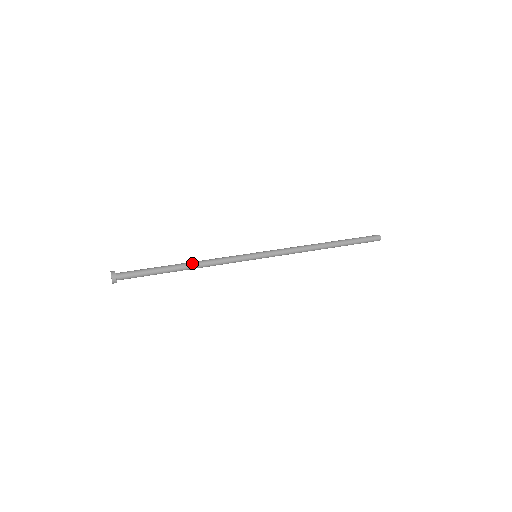
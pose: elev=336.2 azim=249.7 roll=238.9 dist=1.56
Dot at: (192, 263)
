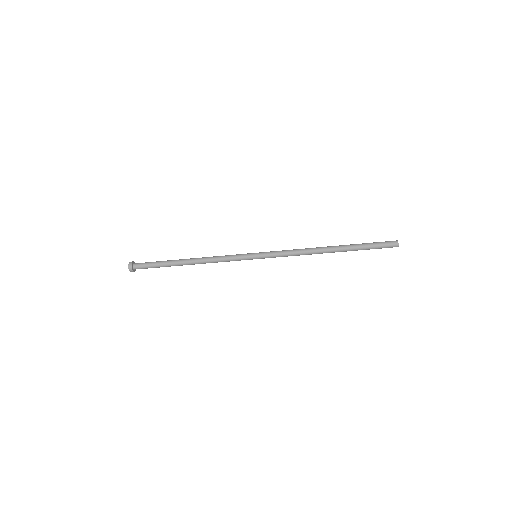
Dot at: occluded
